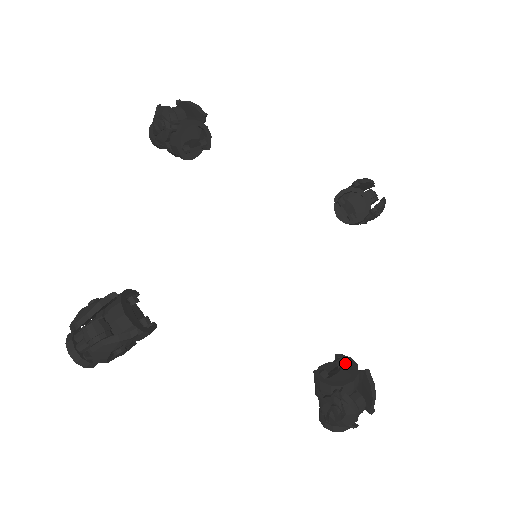
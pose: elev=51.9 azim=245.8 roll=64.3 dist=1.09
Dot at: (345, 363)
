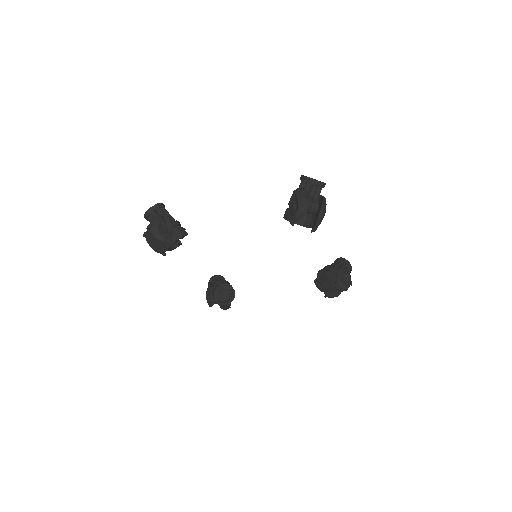
Dot at: (329, 276)
